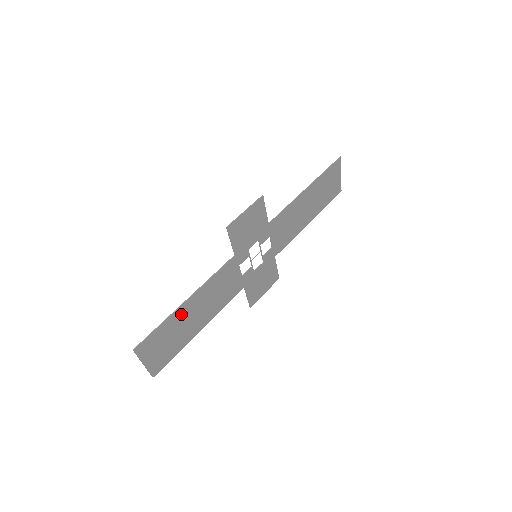
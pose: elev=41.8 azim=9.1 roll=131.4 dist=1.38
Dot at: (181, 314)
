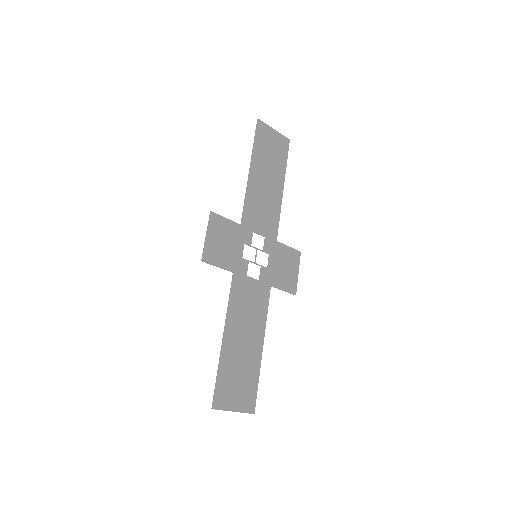
Dot at: (229, 352)
